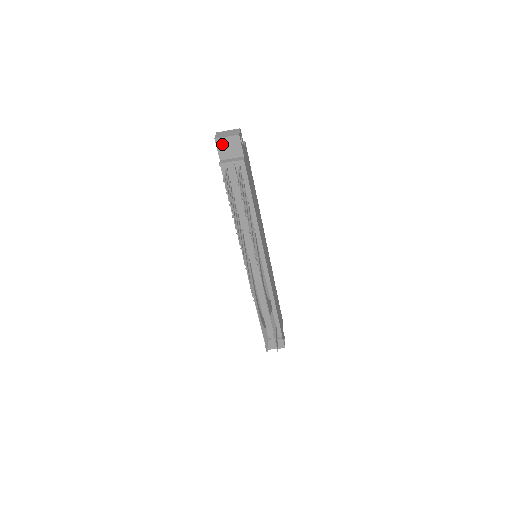
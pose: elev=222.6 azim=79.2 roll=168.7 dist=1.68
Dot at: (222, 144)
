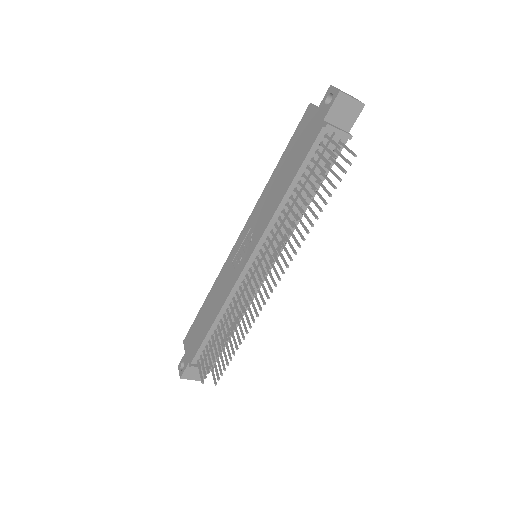
Dot at: (341, 103)
